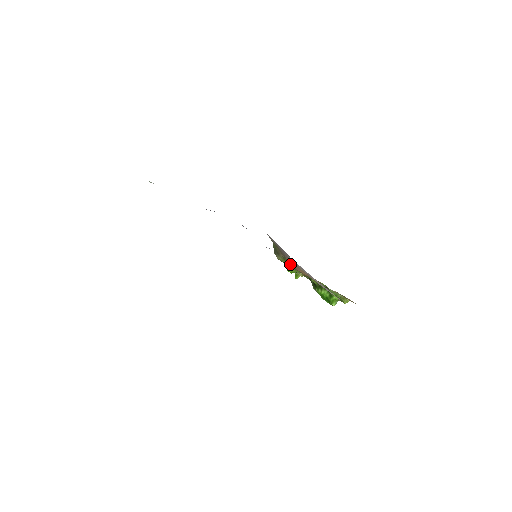
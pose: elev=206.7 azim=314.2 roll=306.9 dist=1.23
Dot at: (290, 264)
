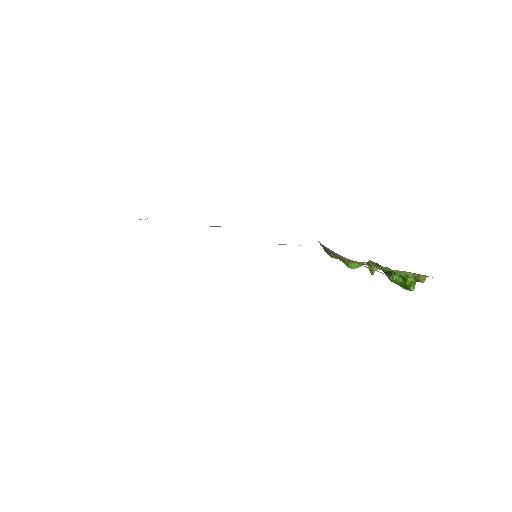
Dot at: occluded
